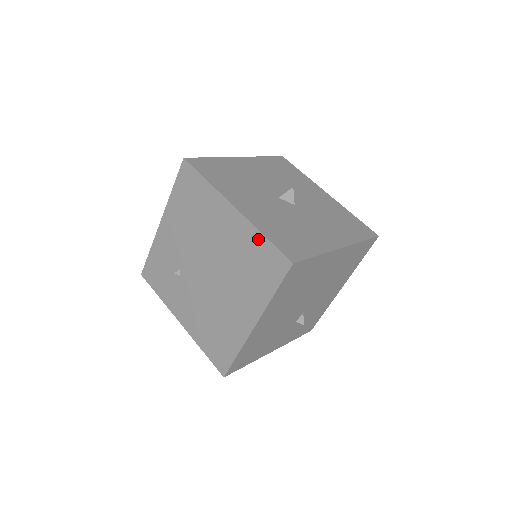
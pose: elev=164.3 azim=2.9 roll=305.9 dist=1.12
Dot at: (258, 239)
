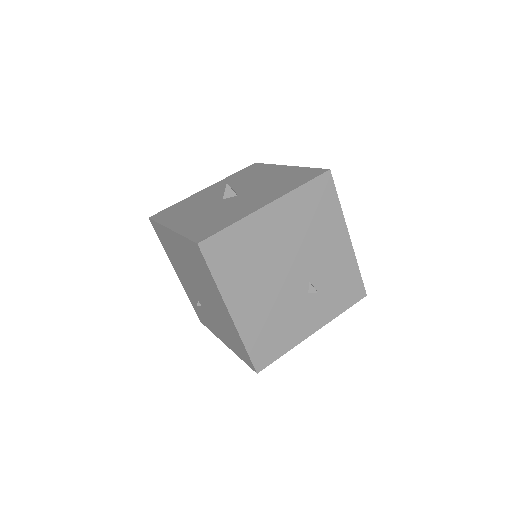
Dot at: (185, 242)
